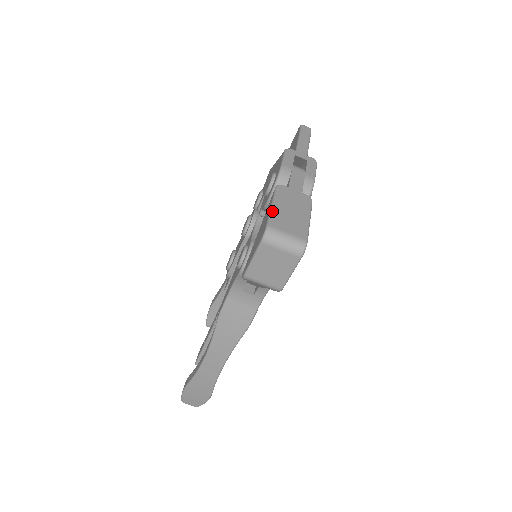
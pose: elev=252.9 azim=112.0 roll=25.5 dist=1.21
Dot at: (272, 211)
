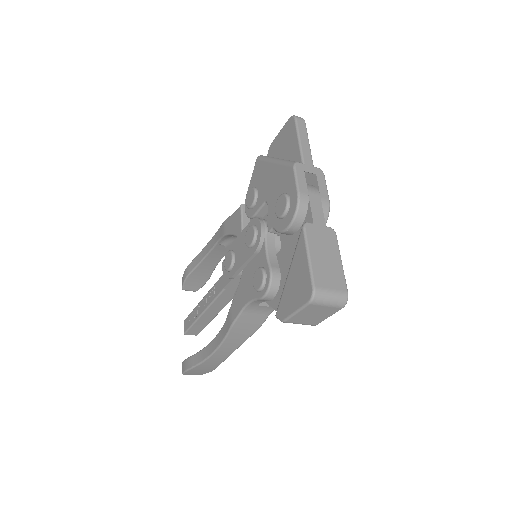
Dot at: (311, 266)
